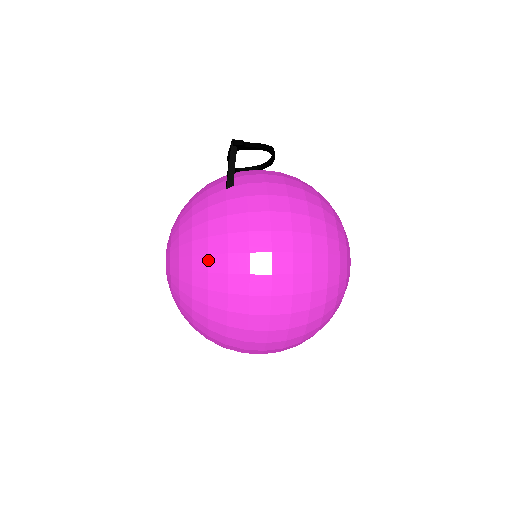
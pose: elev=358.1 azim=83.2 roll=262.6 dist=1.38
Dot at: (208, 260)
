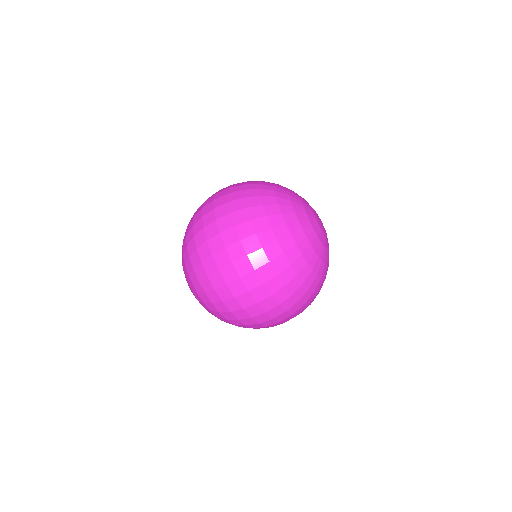
Dot at: occluded
